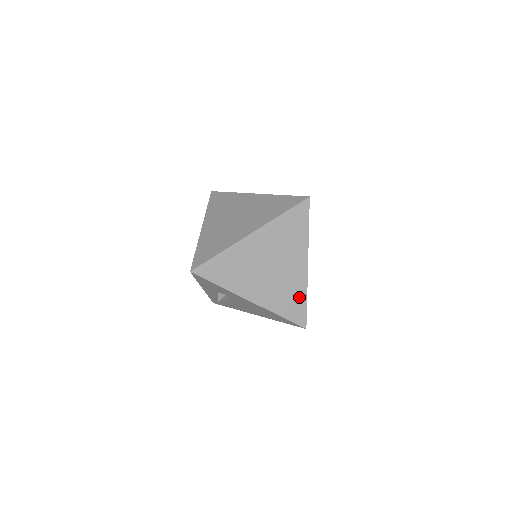
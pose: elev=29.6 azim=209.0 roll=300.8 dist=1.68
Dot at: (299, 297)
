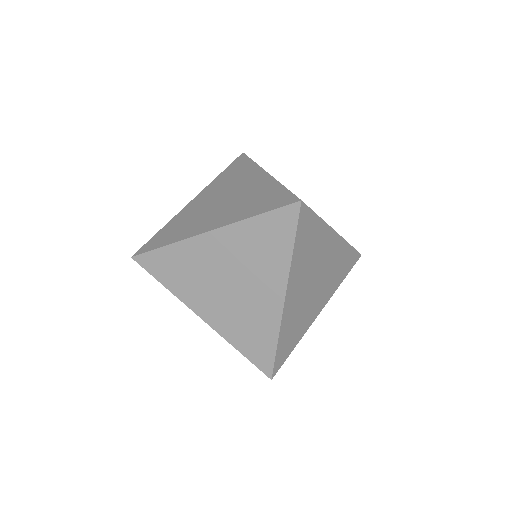
Dot at: (266, 336)
